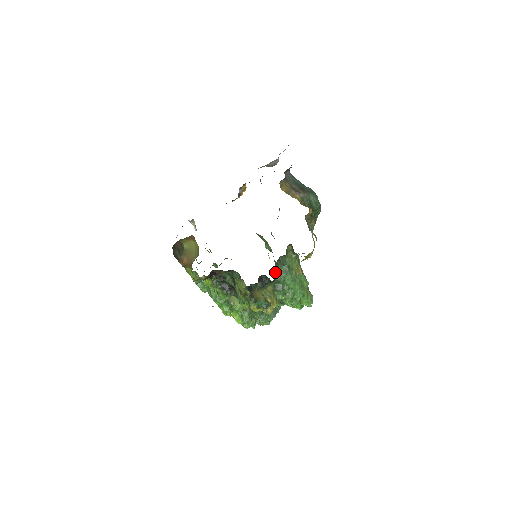
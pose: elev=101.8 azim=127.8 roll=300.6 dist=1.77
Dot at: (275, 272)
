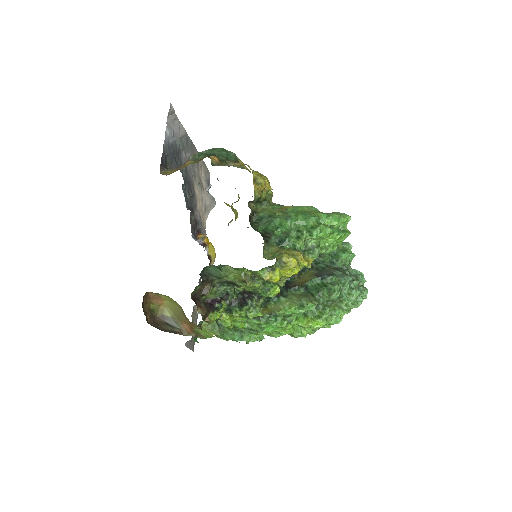
Dot at: (262, 234)
